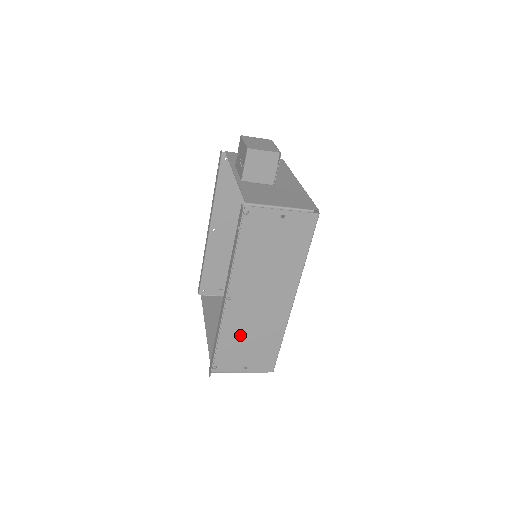
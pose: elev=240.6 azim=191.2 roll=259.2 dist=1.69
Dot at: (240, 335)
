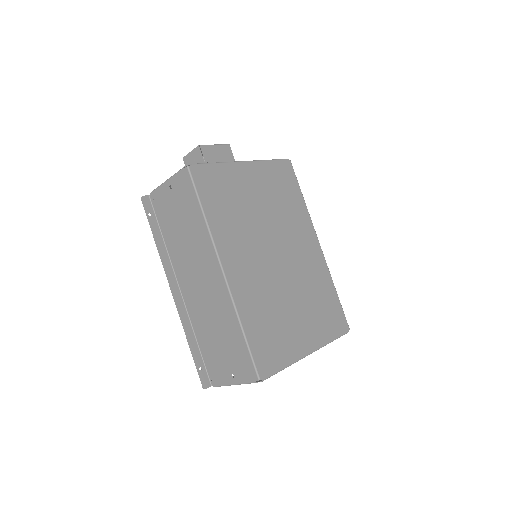
Dot at: (208, 330)
